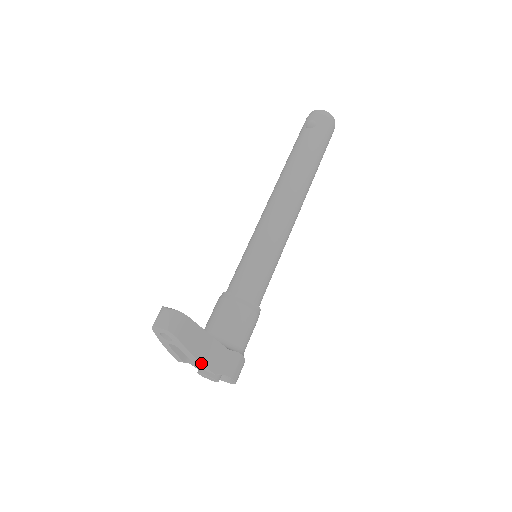
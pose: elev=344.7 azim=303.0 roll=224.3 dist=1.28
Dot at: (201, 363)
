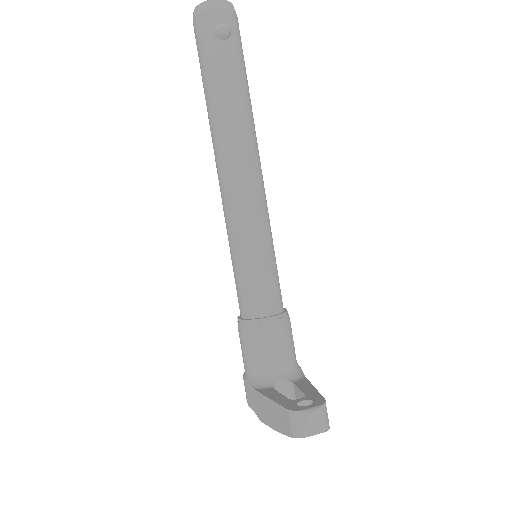
Dot at: occluded
